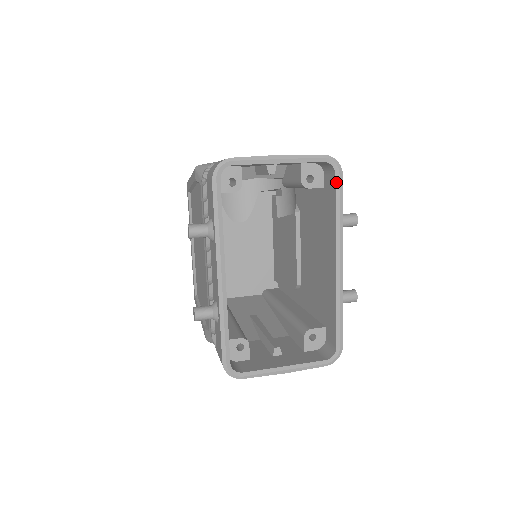
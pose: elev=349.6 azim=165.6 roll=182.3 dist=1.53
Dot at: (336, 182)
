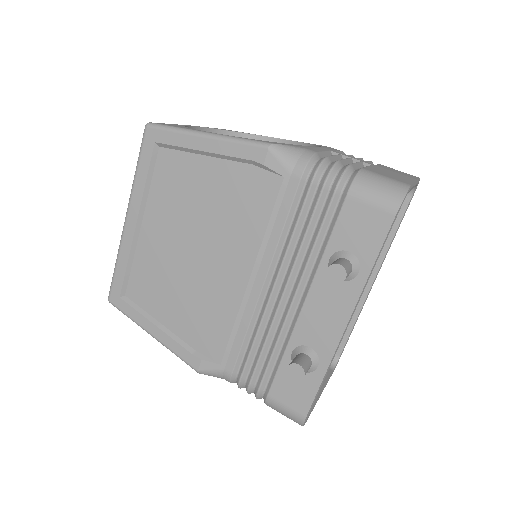
Dot at: (408, 204)
